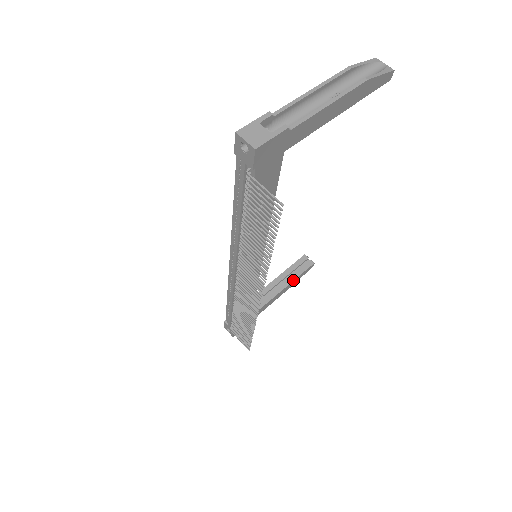
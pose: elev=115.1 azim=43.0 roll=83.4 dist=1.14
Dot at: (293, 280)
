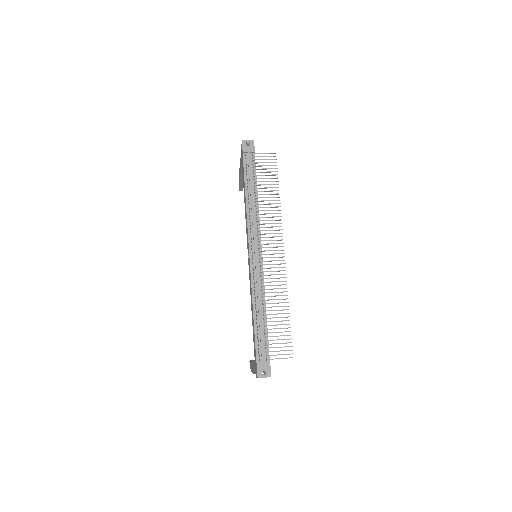
Dot at: occluded
